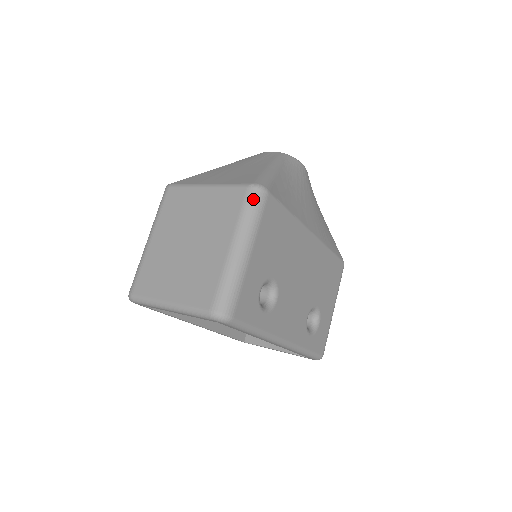
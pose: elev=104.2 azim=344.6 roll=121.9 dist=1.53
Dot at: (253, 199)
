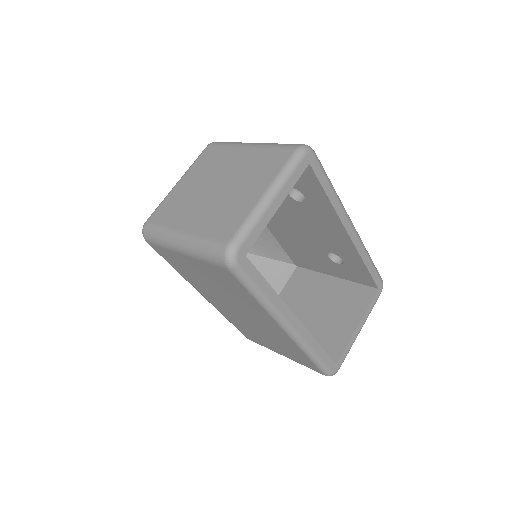
Dot at: (221, 142)
